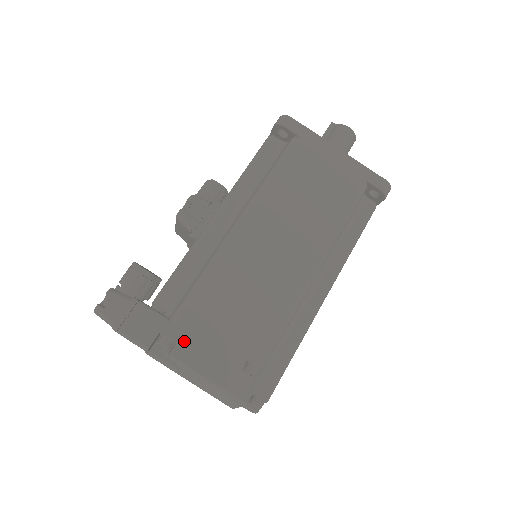
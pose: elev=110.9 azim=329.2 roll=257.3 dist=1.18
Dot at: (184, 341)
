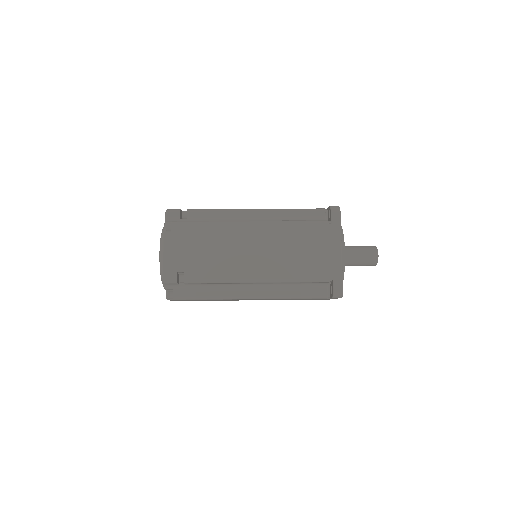
Dot at: occluded
